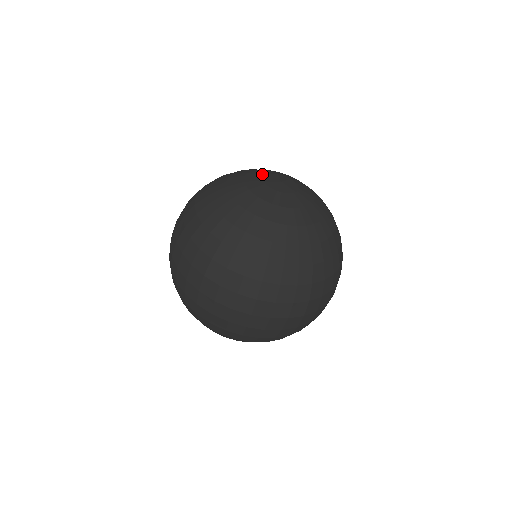
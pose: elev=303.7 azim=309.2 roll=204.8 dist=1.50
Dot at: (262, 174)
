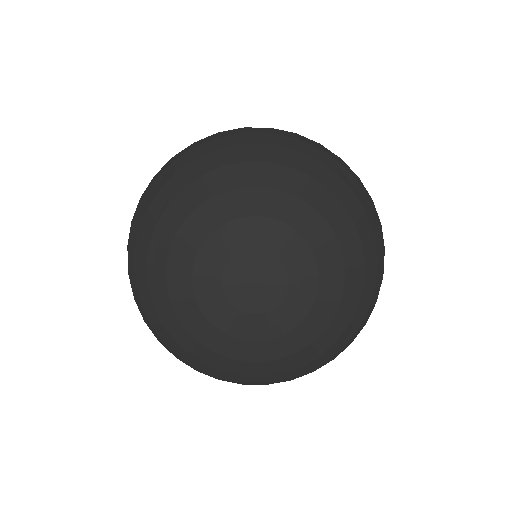
Dot at: (216, 288)
